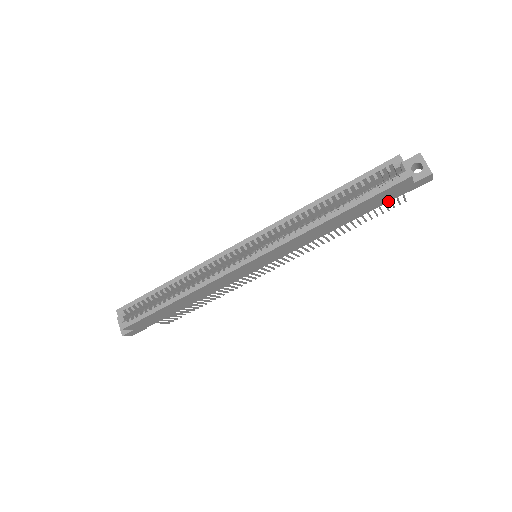
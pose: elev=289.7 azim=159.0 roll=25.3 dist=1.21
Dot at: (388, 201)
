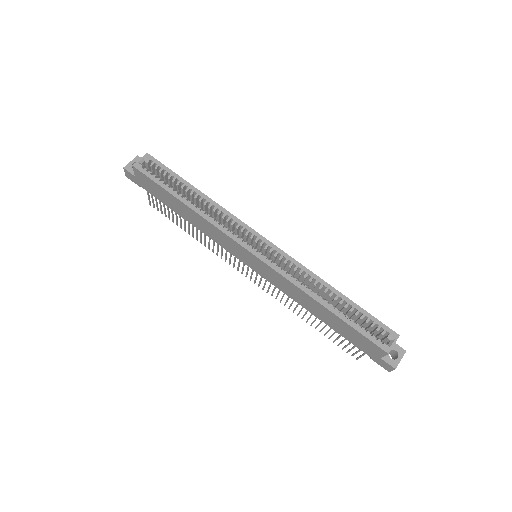
Dot at: (355, 345)
